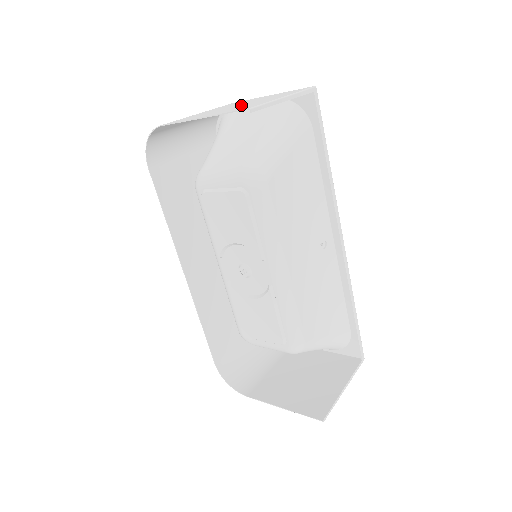
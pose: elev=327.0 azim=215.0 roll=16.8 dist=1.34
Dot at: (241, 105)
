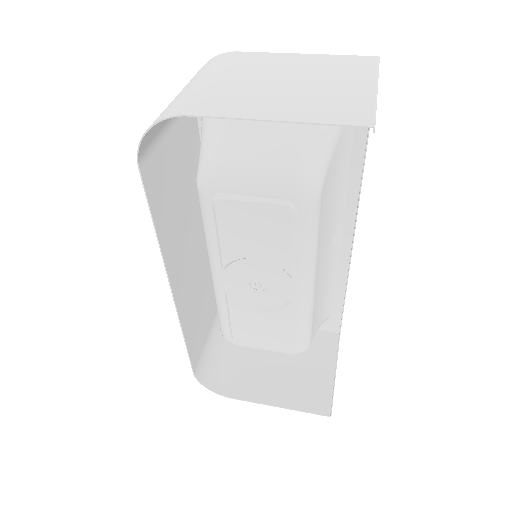
Dot at: (304, 88)
